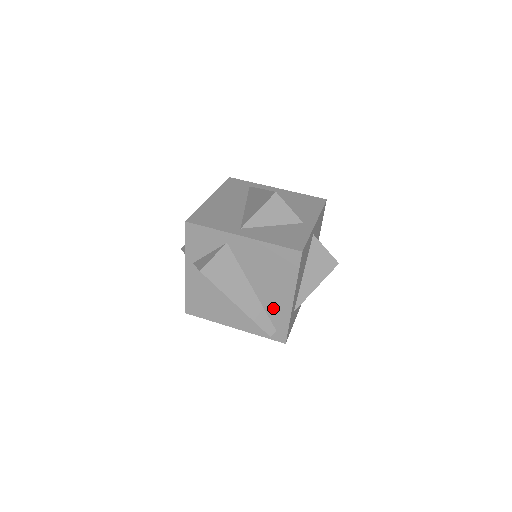
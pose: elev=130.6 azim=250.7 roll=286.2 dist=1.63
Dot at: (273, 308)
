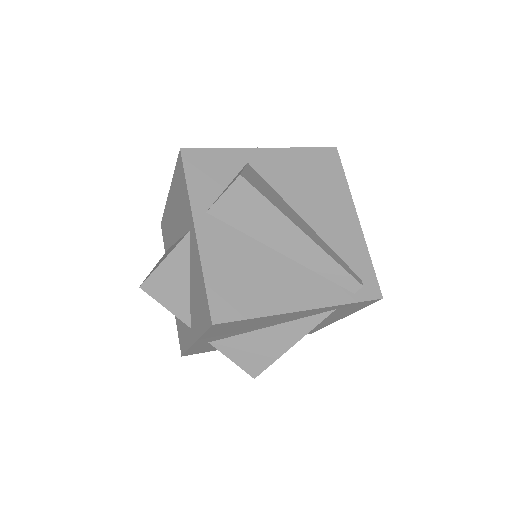
Dot at: (341, 241)
